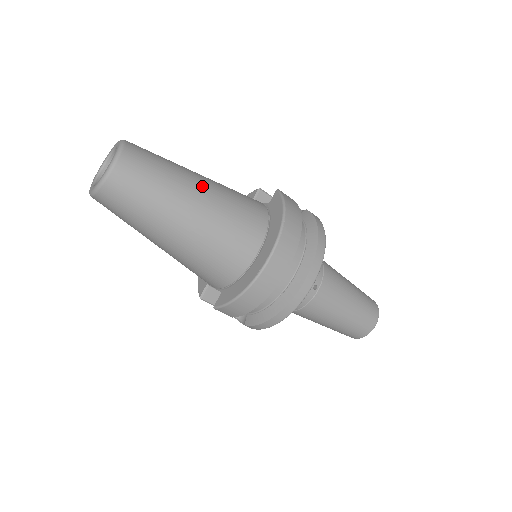
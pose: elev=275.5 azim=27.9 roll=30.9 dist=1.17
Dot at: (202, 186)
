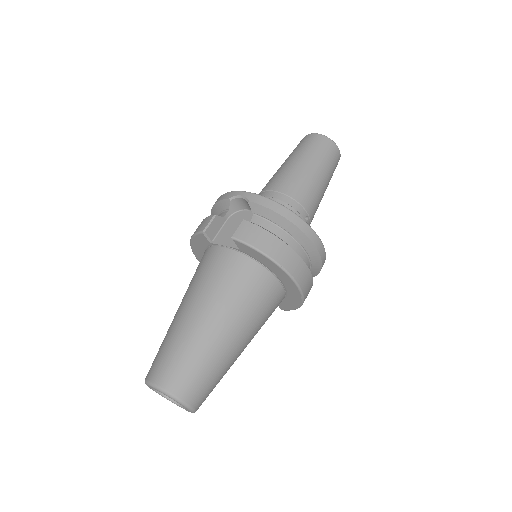
Dot at: (219, 326)
